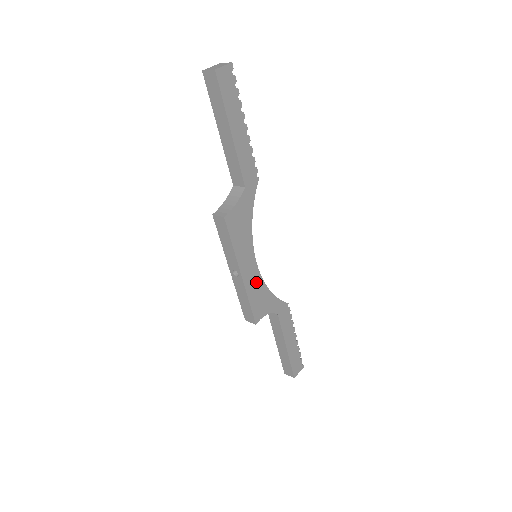
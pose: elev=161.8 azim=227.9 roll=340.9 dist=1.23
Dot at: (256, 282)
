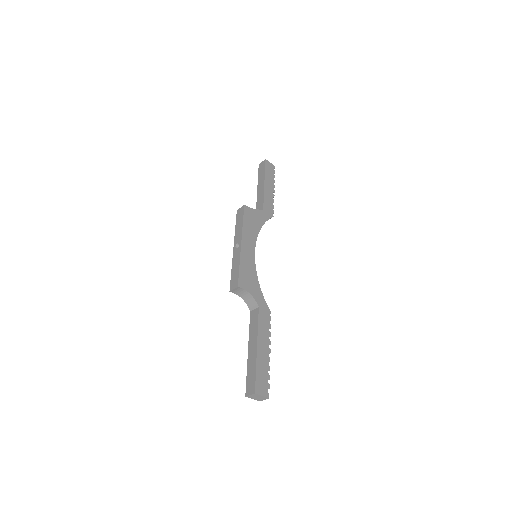
Dot at: (250, 261)
